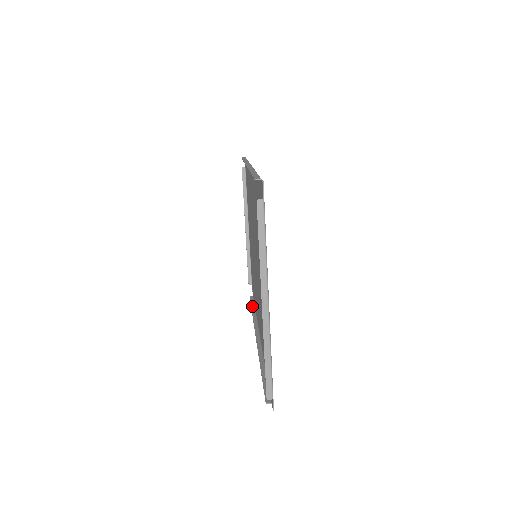
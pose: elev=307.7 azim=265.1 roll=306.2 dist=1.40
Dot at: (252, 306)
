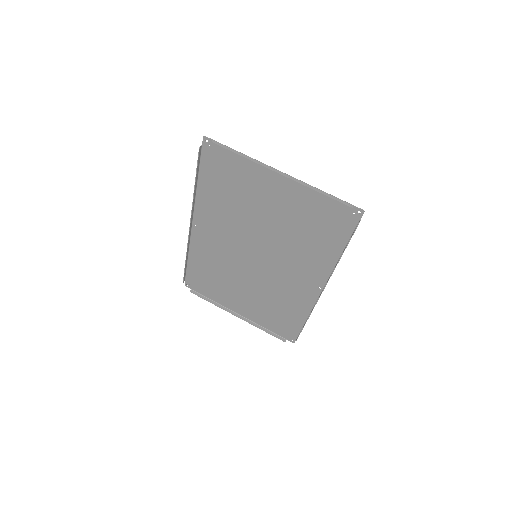
Dot at: (302, 328)
